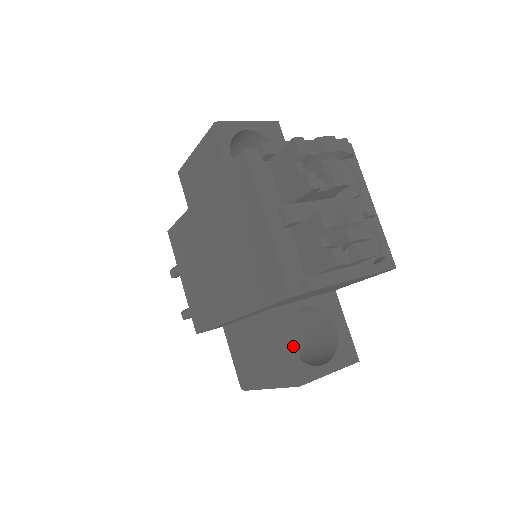
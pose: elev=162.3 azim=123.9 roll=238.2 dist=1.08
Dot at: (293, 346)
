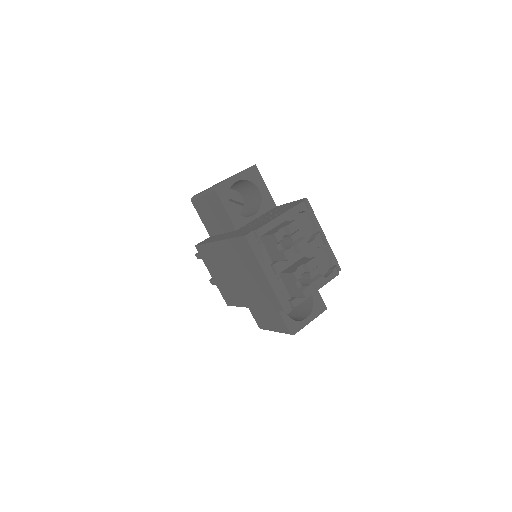
Dot at: occluded
